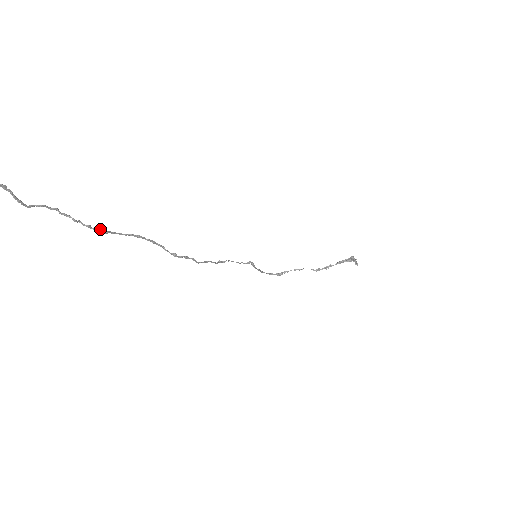
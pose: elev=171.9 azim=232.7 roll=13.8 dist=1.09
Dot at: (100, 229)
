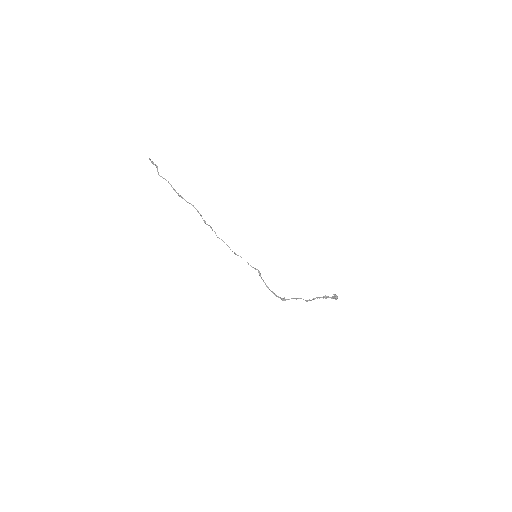
Dot at: occluded
